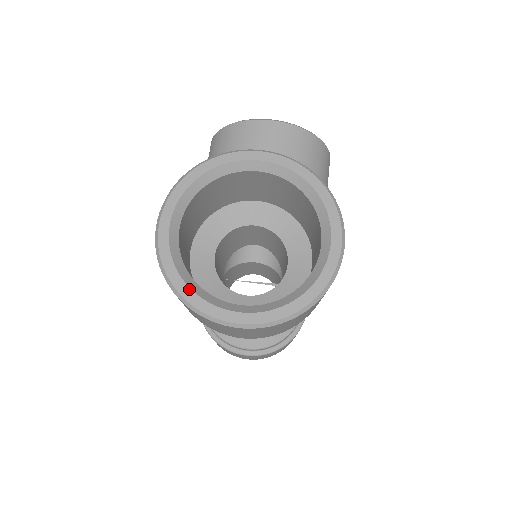
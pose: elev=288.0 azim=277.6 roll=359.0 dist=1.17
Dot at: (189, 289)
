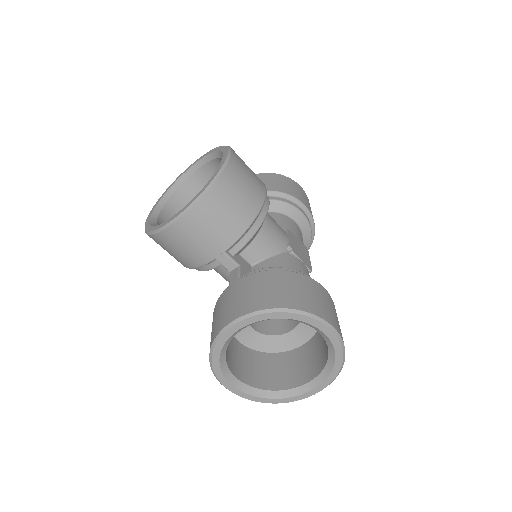
Dot at: (278, 399)
